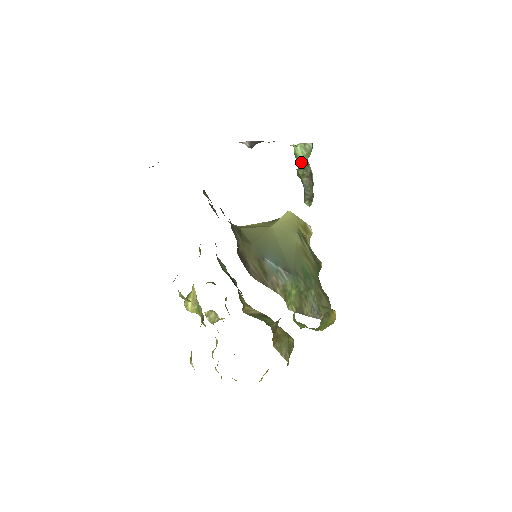
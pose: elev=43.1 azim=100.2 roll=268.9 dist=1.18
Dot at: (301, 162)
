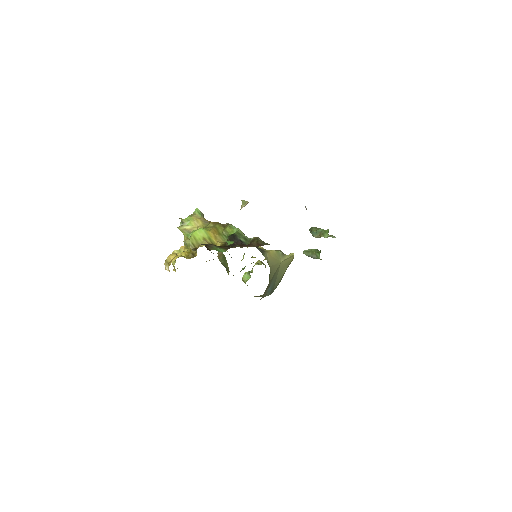
Dot at: occluded
